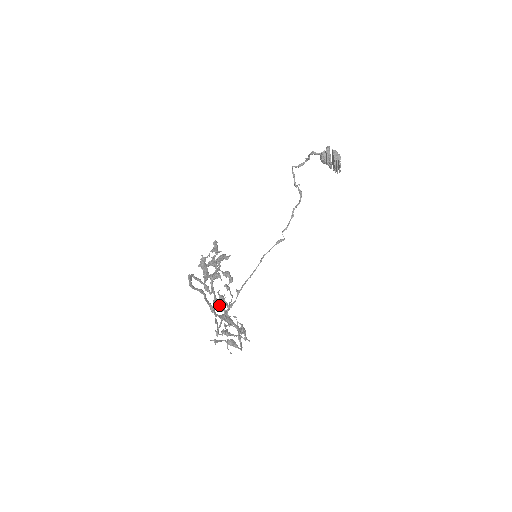
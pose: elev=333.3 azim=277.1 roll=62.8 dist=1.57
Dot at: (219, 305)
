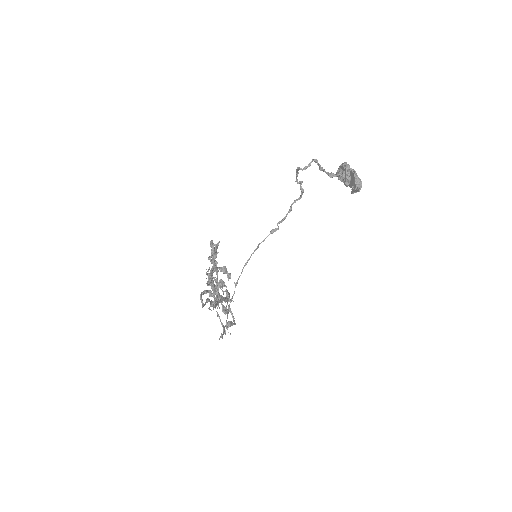
Dot at: (226, 311)
